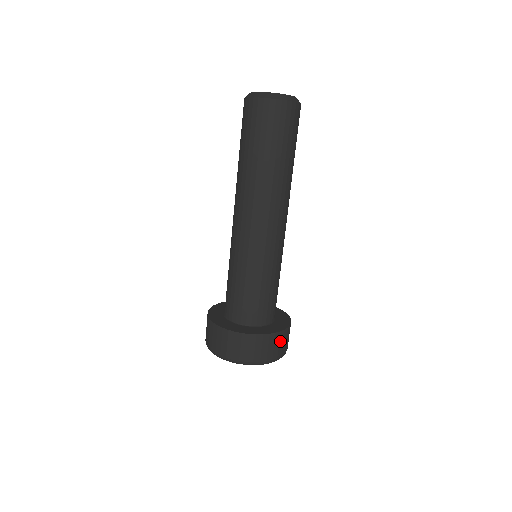
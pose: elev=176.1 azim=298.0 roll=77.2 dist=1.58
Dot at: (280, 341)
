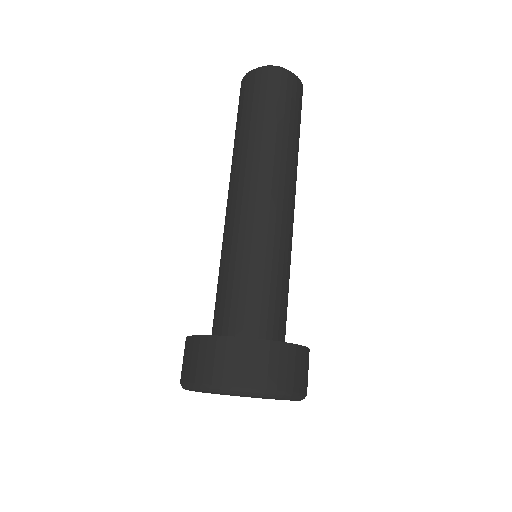
Dot at: (261, 358)
